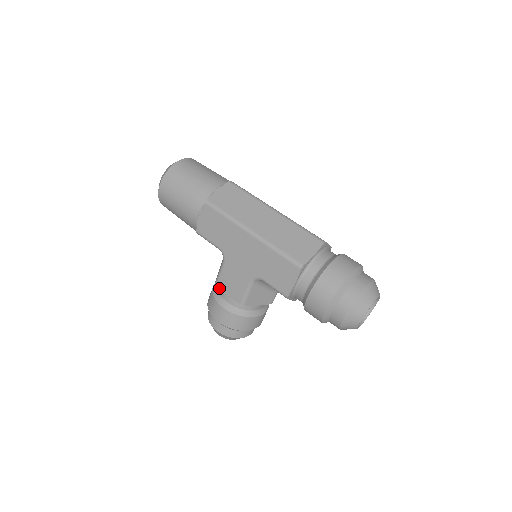
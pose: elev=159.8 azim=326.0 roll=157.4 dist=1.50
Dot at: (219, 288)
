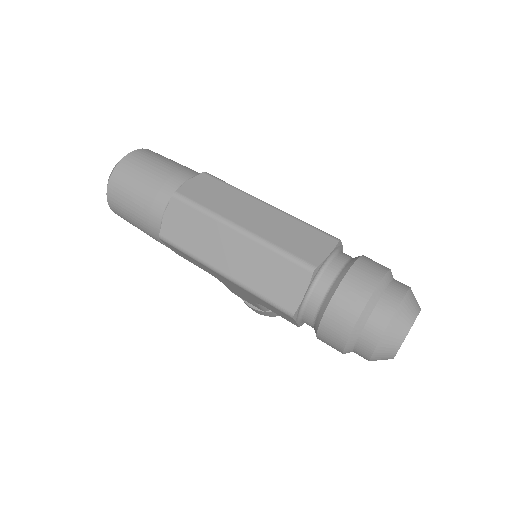
Dot at: occluded
